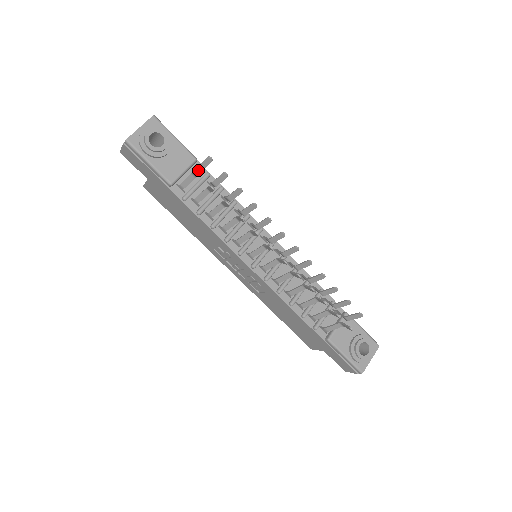
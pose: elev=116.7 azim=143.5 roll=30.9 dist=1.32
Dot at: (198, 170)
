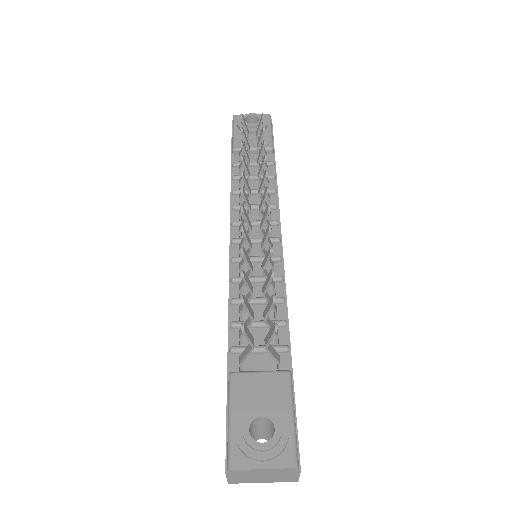
Dot at: (260, 144)
